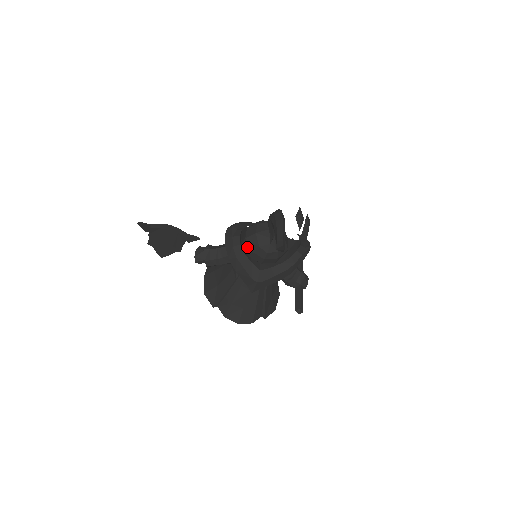
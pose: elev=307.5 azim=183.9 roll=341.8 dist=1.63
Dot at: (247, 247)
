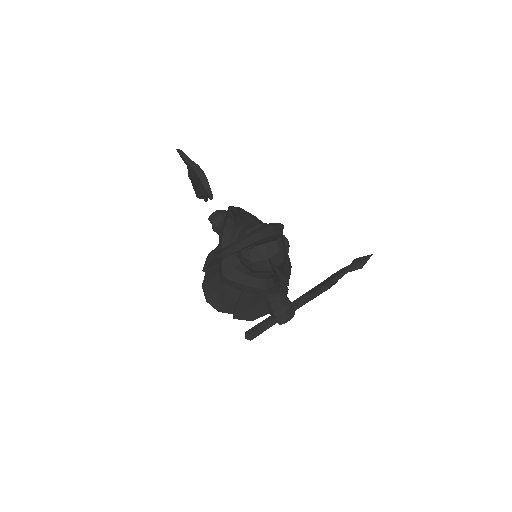
Dot at: occluded
